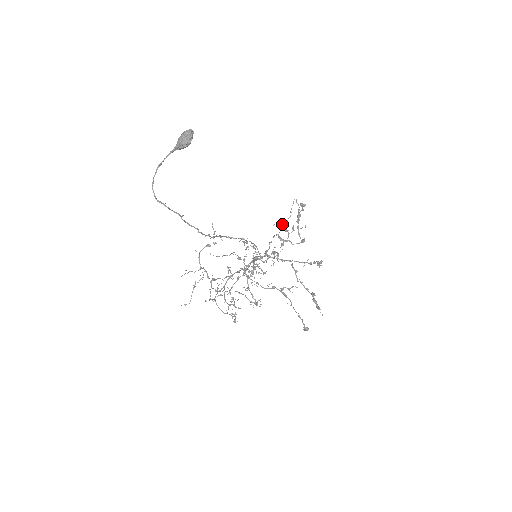
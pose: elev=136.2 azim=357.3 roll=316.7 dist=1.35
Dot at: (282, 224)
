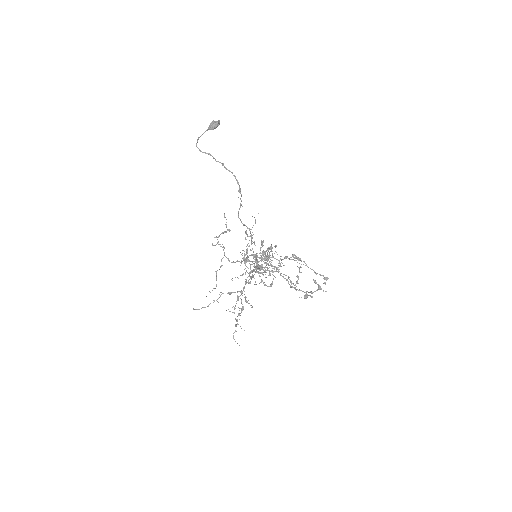
Dot at: occluded
